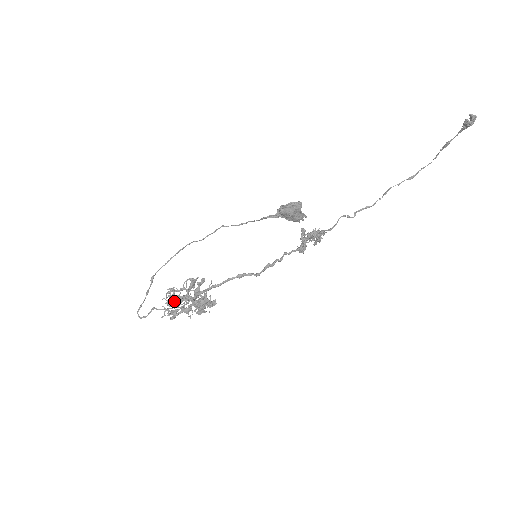
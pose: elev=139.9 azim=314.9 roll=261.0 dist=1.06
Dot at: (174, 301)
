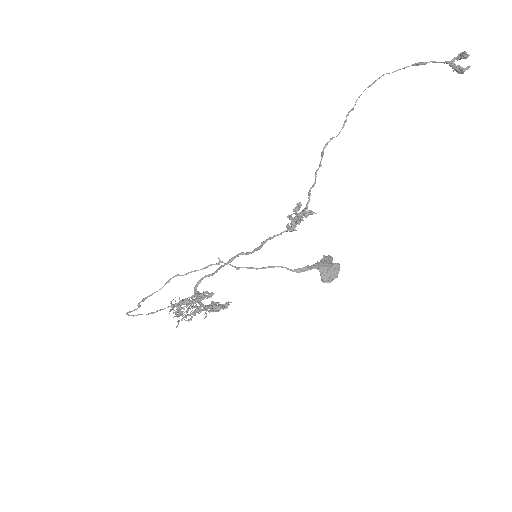
Dot at: (191, 319)
